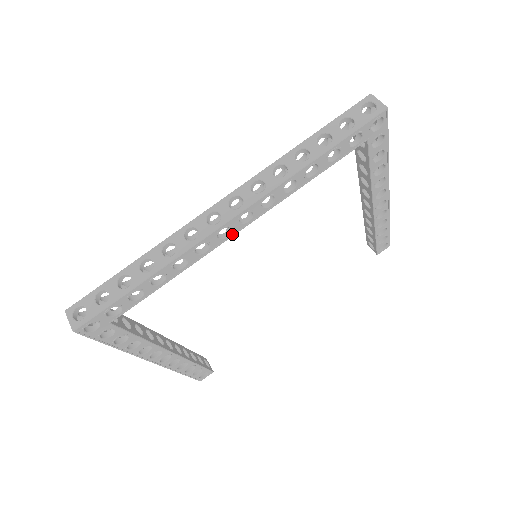
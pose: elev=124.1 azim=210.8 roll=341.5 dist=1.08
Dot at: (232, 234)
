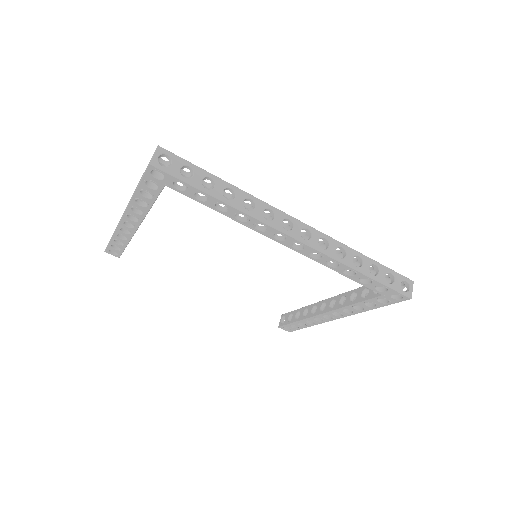
Dot at: (280, 241)
